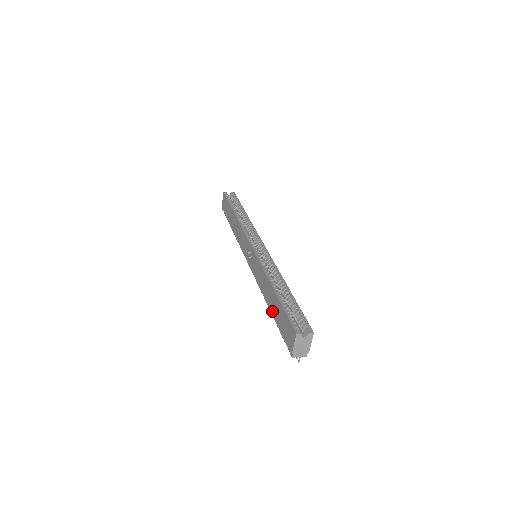
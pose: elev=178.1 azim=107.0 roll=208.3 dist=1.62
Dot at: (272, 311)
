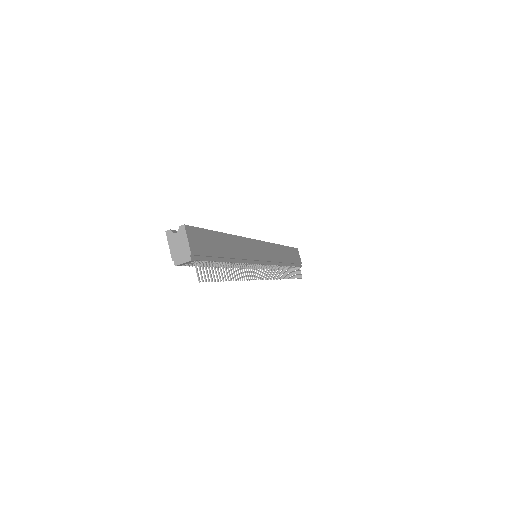
Dot at: occluded
